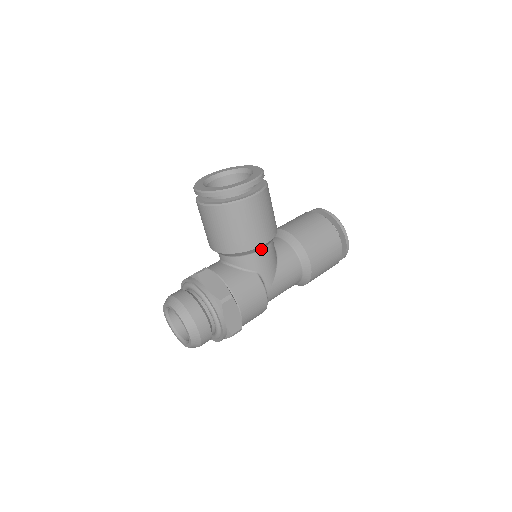
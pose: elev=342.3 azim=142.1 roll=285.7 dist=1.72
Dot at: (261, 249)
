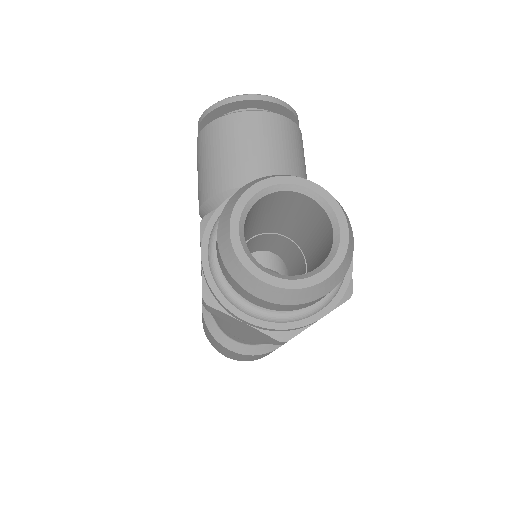
Dot at: occluded
